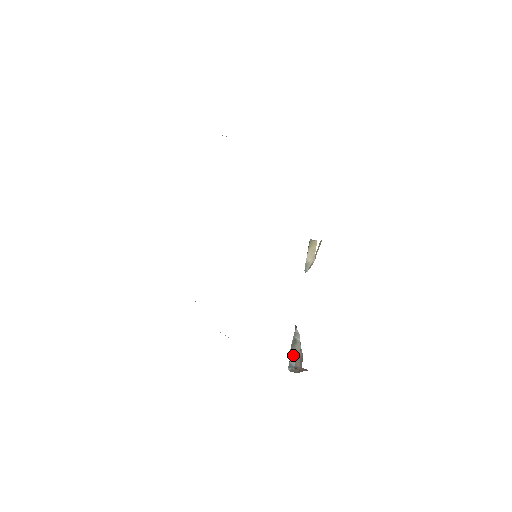
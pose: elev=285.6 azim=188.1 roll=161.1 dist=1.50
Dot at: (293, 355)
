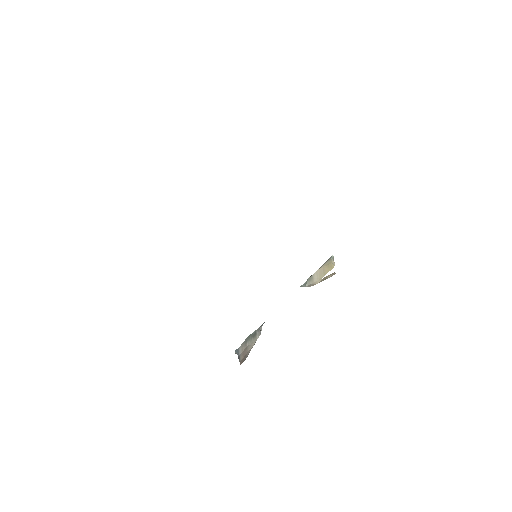
Dot at: (245, 345)
